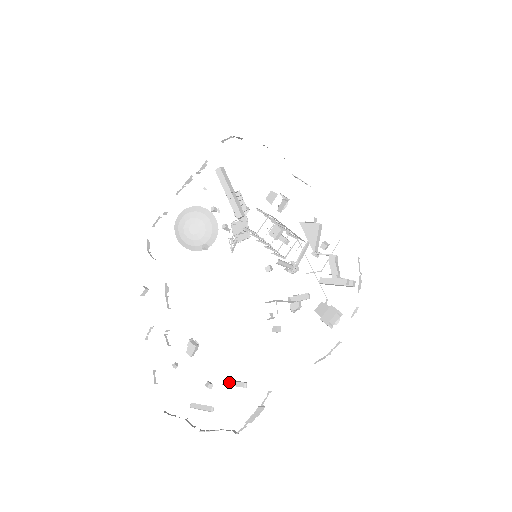
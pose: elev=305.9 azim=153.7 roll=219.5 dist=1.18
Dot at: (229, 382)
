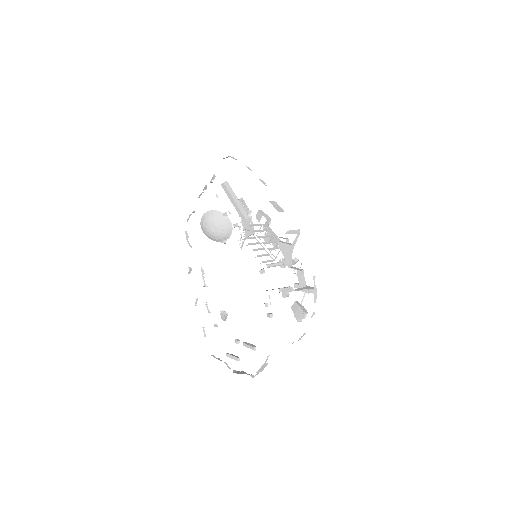
Dot at: (246, 345)
